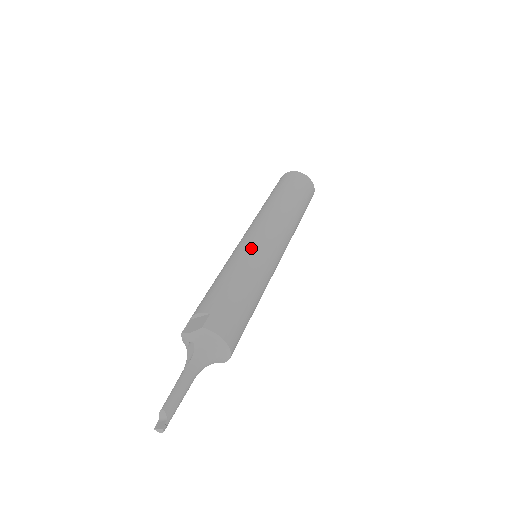
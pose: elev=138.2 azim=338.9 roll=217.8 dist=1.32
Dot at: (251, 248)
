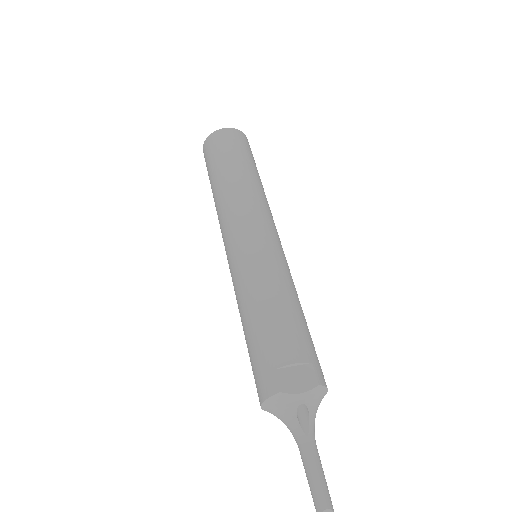
Dot at: (280, 255)
